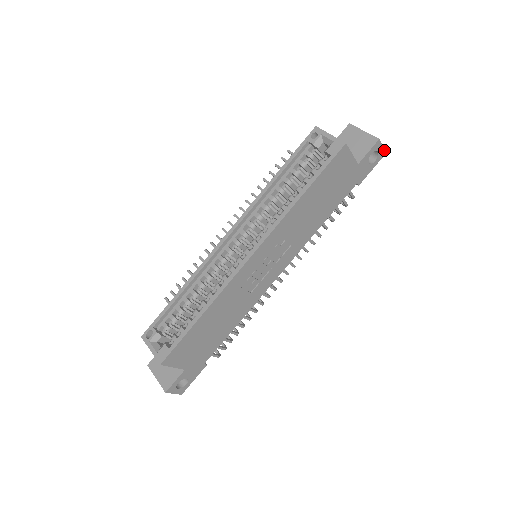
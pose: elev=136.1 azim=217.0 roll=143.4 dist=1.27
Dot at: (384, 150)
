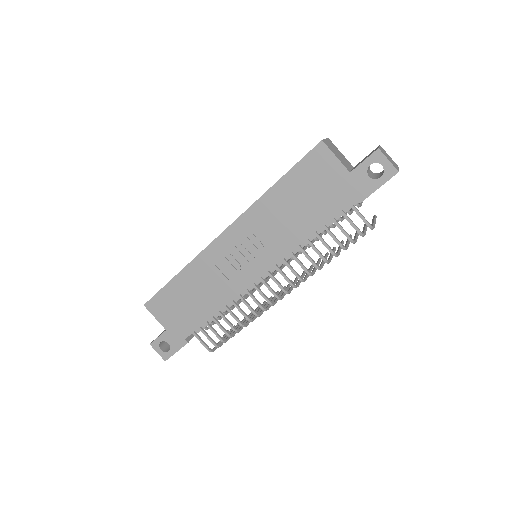
Dot at: (394, 166)
